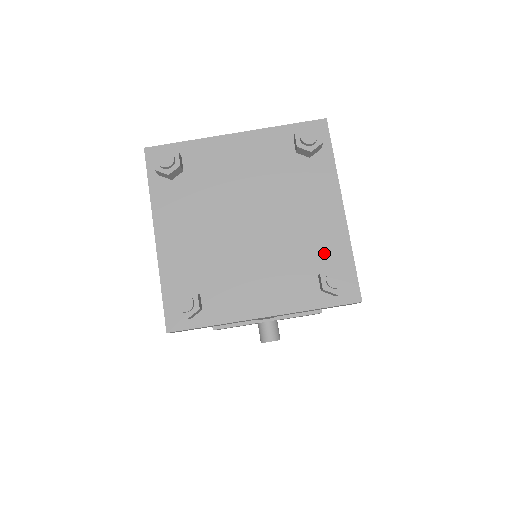
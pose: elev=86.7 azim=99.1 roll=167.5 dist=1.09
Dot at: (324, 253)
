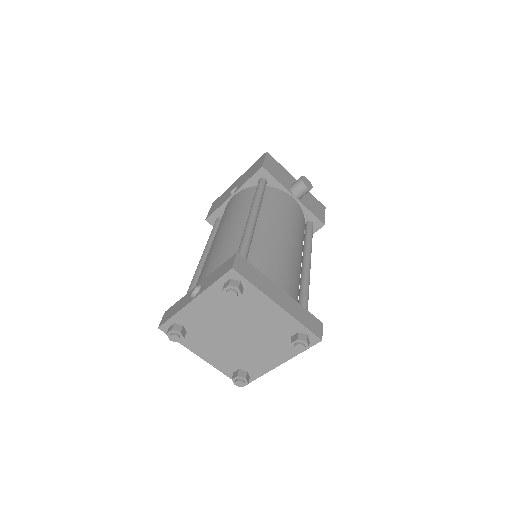
Dot at: (251, 367)
